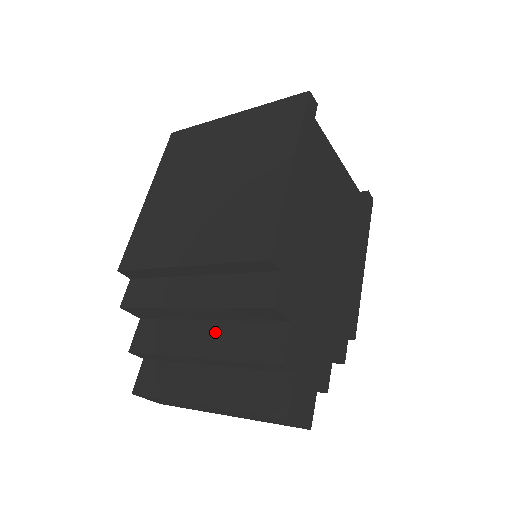
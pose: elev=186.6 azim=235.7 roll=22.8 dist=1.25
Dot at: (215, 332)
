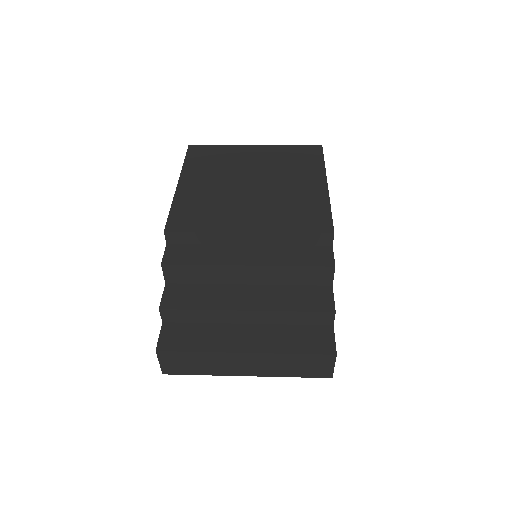
Dot at: (261, 292)
